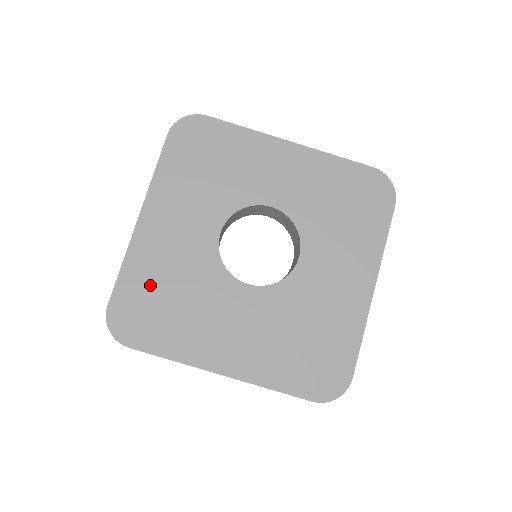
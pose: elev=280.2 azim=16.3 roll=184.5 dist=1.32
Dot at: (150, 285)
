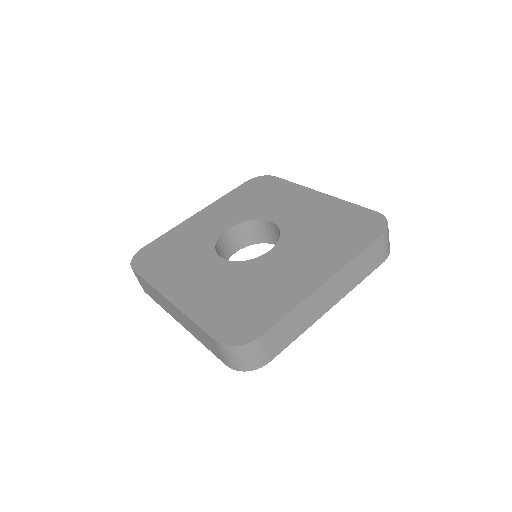
Dot at: (223, 308)
